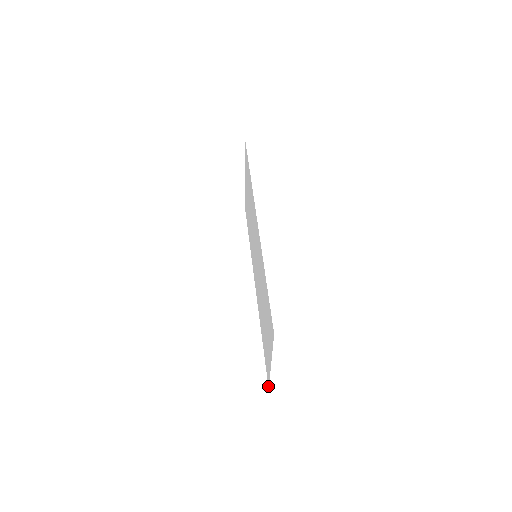
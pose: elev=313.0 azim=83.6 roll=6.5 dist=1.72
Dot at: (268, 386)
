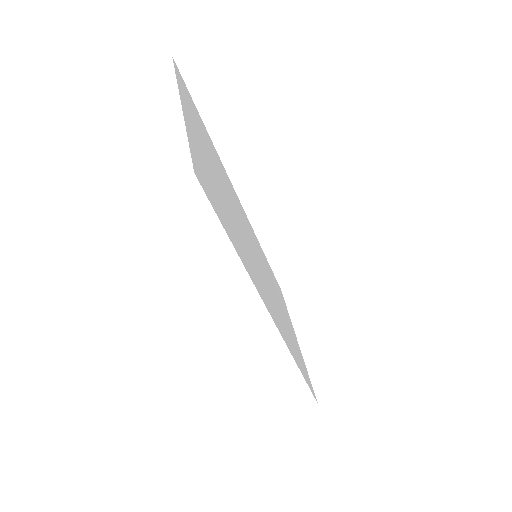
Dot at: occluded
